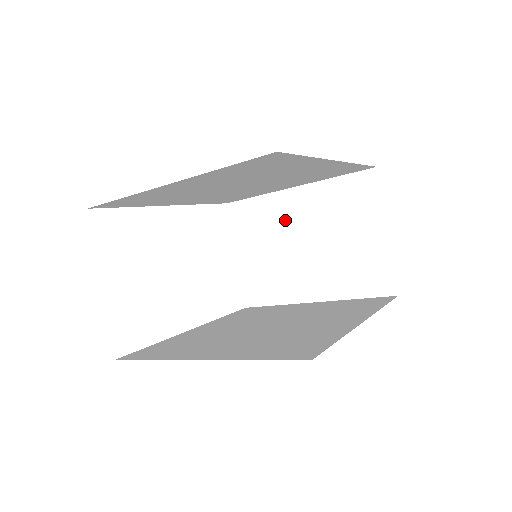
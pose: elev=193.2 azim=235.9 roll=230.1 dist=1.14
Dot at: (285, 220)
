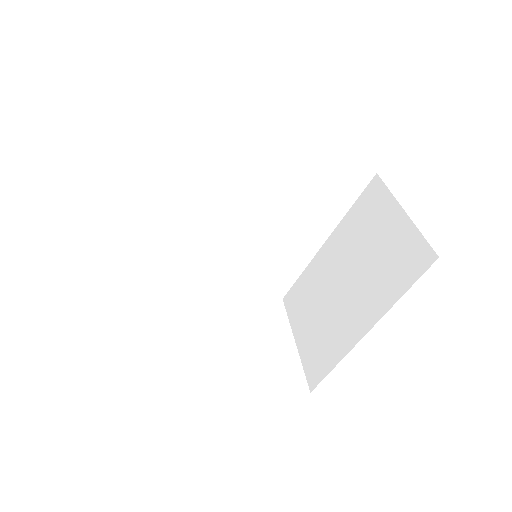
Dot at: (324, 274)
